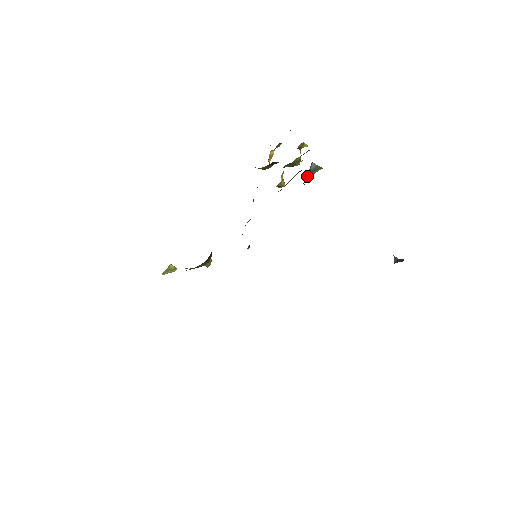
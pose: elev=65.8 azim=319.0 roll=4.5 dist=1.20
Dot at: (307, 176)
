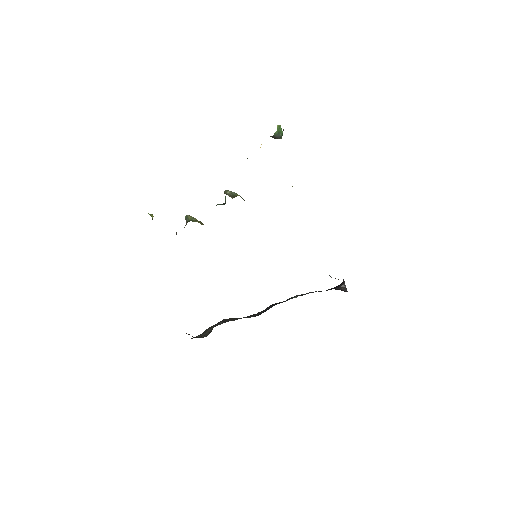
Dot at: occluded
